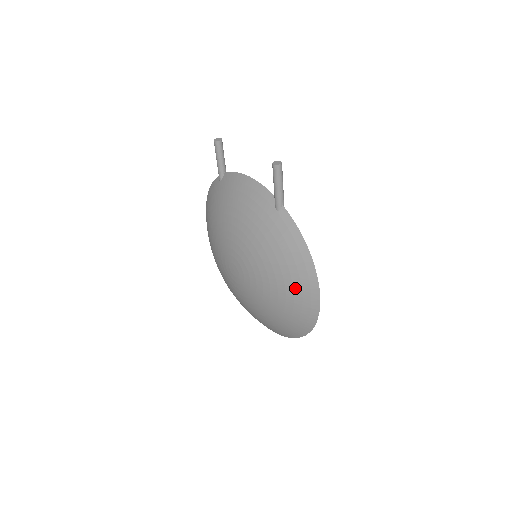
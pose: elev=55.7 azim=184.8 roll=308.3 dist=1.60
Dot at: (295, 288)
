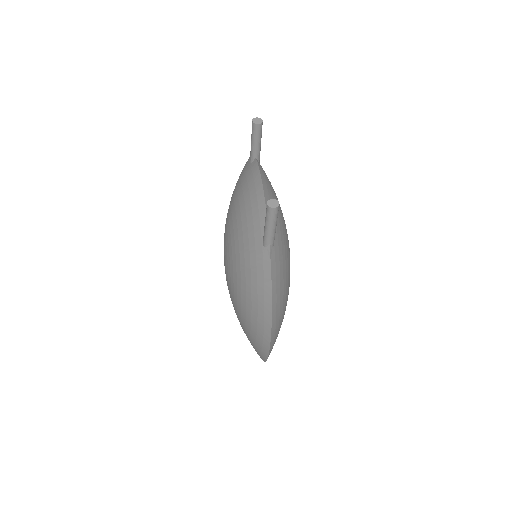
Dot at: (252, 325)
